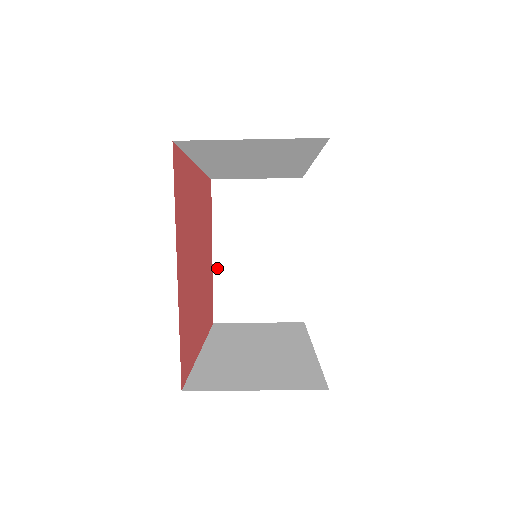
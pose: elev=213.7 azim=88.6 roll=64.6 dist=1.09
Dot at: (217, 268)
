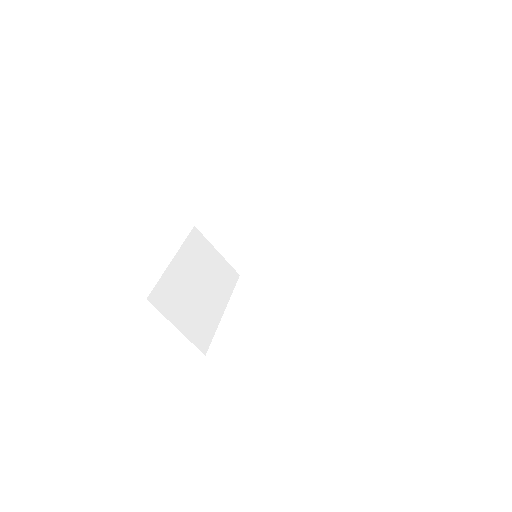
Dot at: (170, 270)
